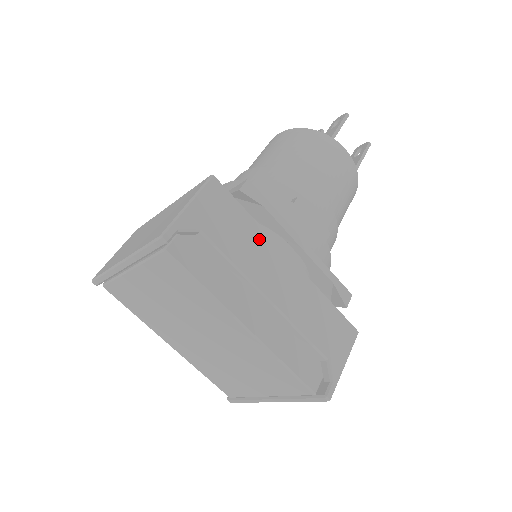
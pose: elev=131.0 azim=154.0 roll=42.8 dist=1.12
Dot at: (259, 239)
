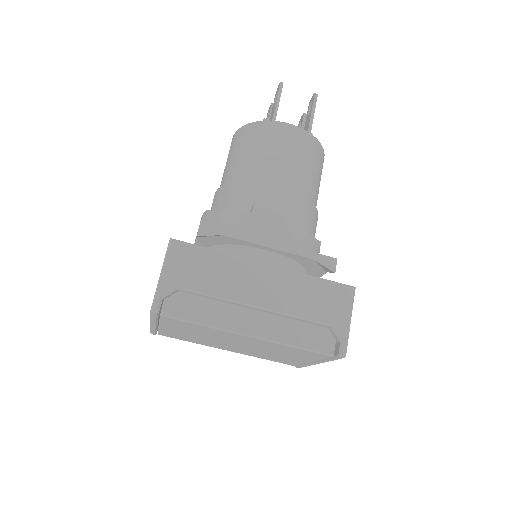
Dot at: (230, 264)
